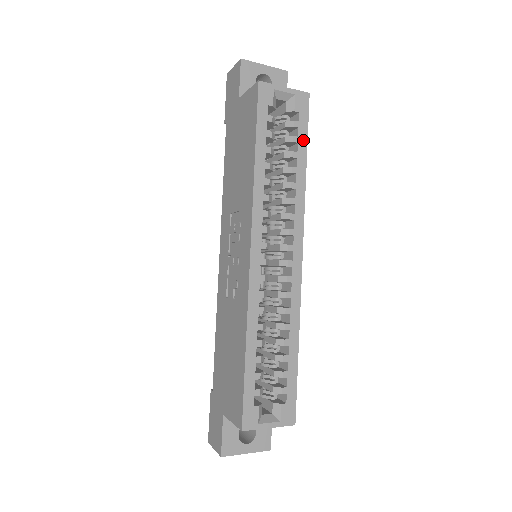
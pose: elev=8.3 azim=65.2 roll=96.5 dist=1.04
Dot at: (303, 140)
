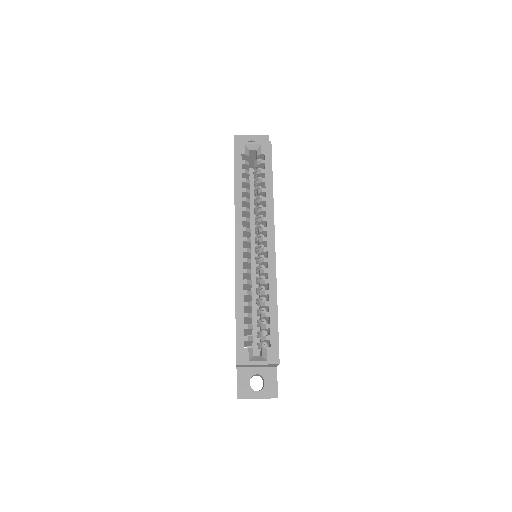
Dot at: (269, 170)
